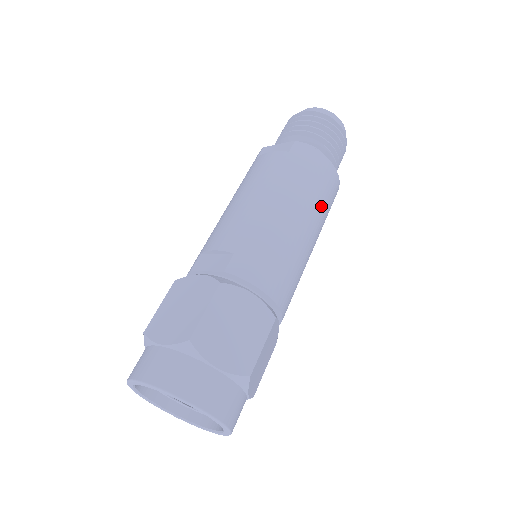
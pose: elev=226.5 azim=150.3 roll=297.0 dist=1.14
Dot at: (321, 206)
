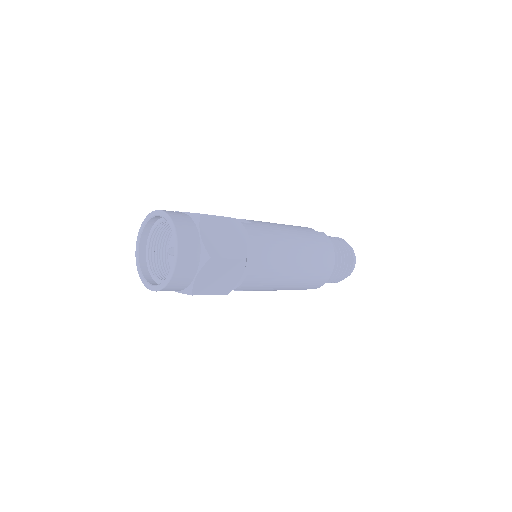
Dot at: (312, 264)
